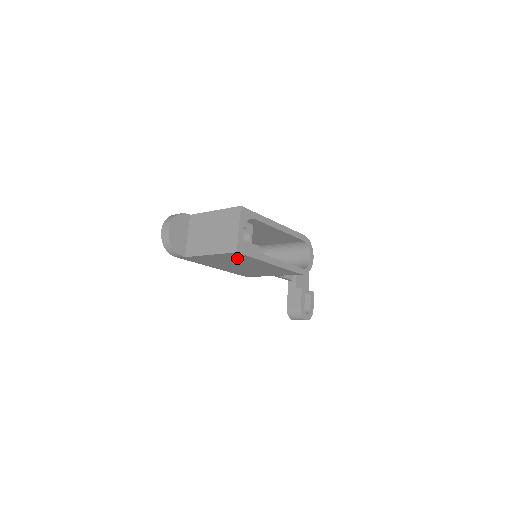
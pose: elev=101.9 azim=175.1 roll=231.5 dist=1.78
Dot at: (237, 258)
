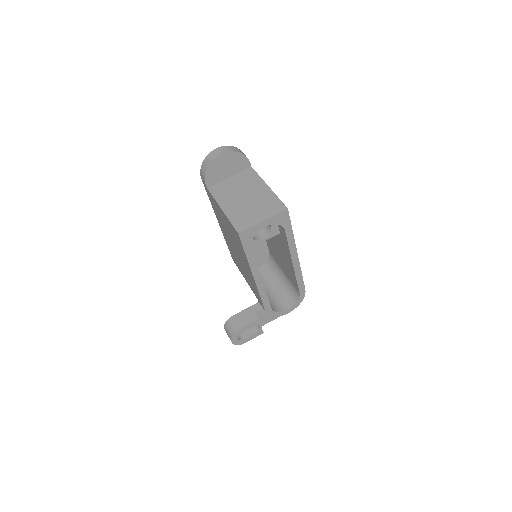
Dot at: (236, 238)
